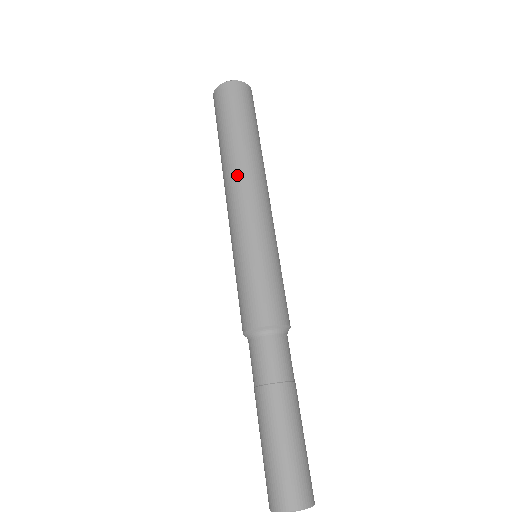
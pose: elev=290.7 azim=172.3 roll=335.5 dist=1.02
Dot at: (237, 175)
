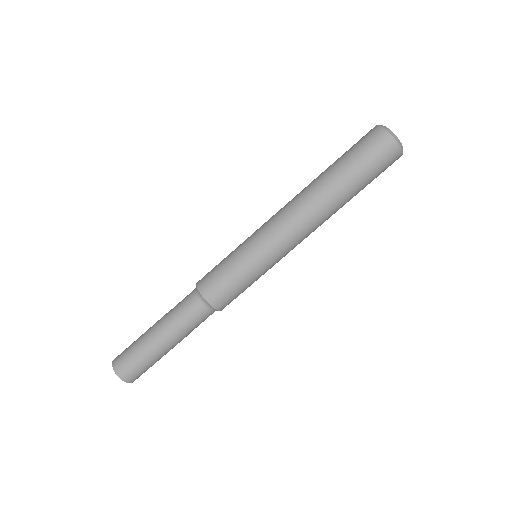
Dot at: (314, 216)
